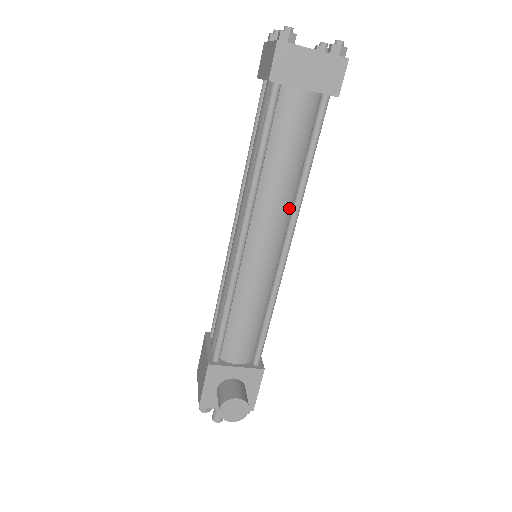
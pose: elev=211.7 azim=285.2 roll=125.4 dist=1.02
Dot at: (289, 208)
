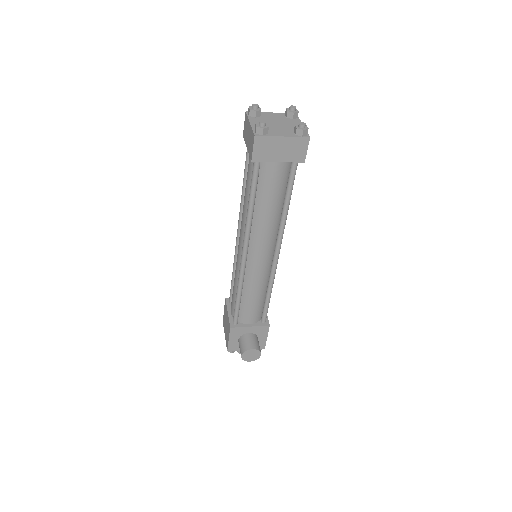
Dot at: (276, 230)
